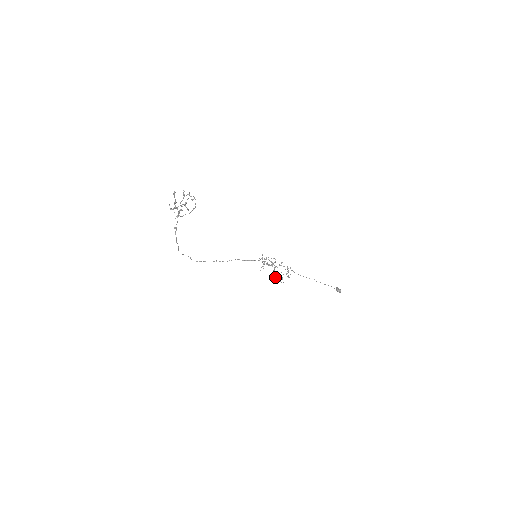
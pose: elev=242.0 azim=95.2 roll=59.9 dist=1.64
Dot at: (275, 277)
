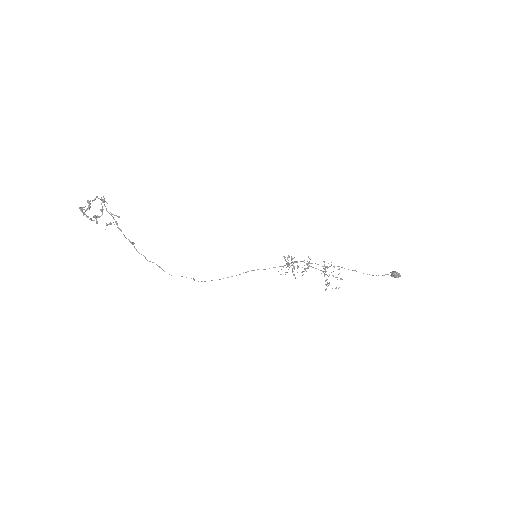
Dot at: occluded
